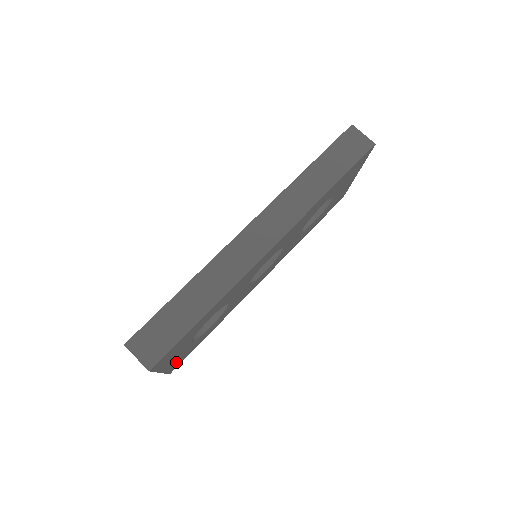
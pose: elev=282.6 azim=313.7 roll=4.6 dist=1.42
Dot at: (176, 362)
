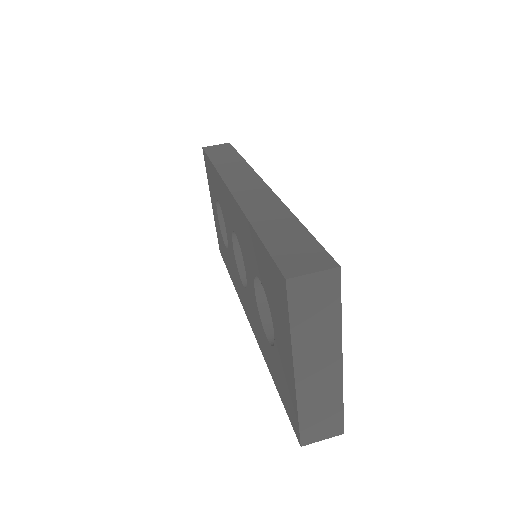
Dot at: occluded
